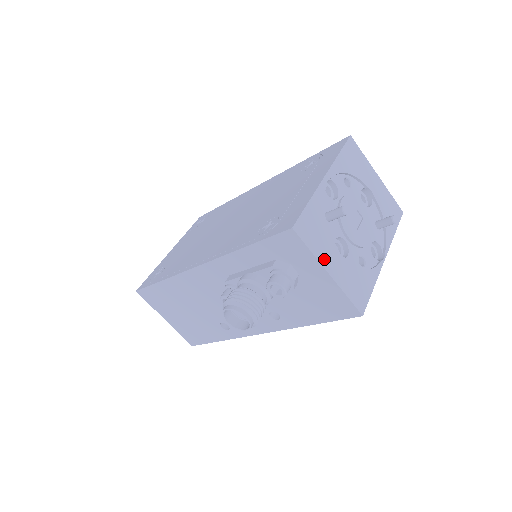
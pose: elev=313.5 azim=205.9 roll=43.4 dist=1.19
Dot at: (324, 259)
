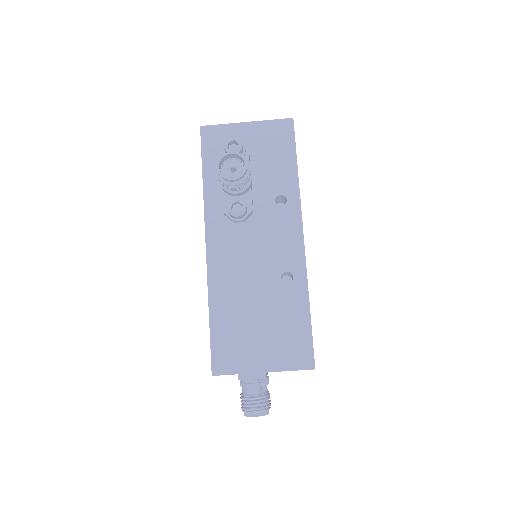
Dot at: (237, 126)
